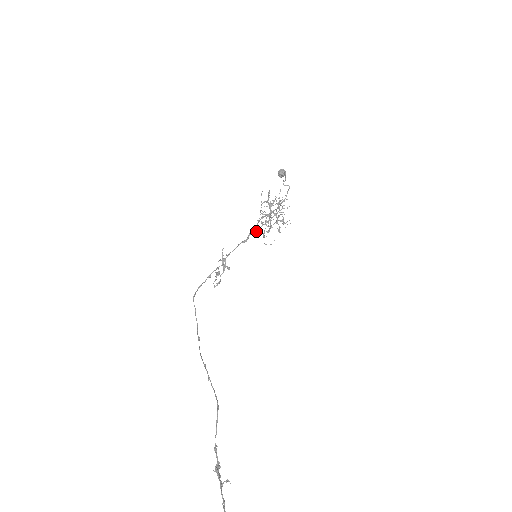
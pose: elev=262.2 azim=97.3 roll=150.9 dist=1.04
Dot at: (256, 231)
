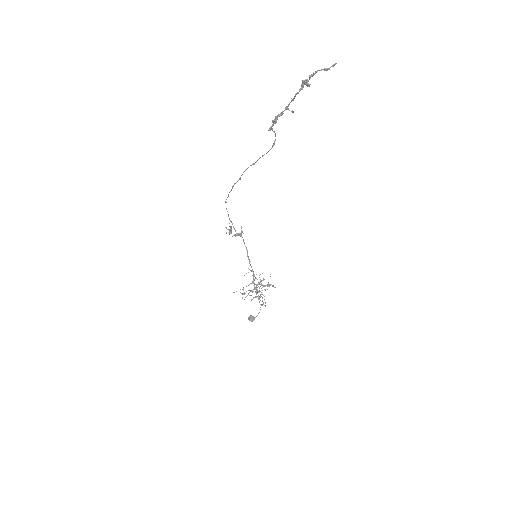
Dot at: (250, 270)
